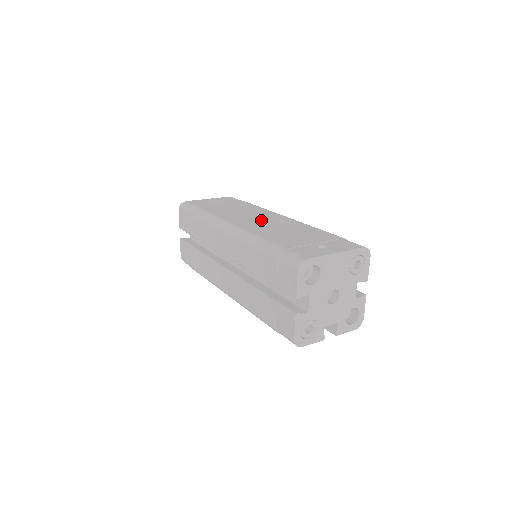
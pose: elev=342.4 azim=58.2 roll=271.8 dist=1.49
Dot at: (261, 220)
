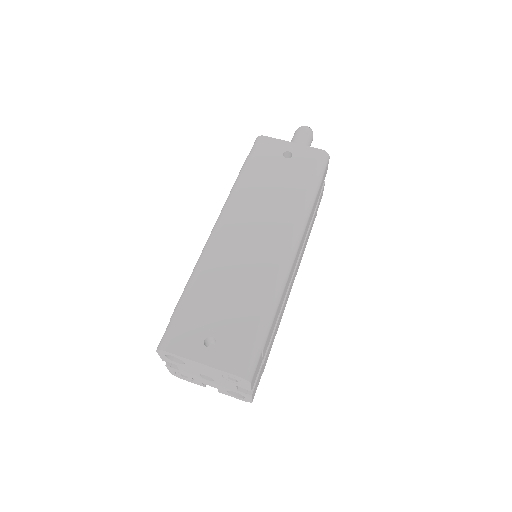
Dot at: (252, 240)
